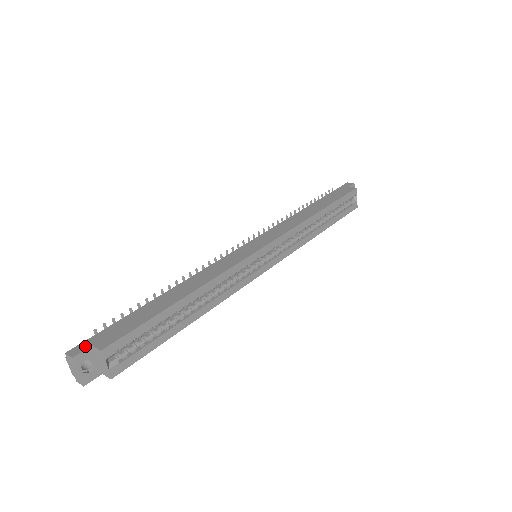
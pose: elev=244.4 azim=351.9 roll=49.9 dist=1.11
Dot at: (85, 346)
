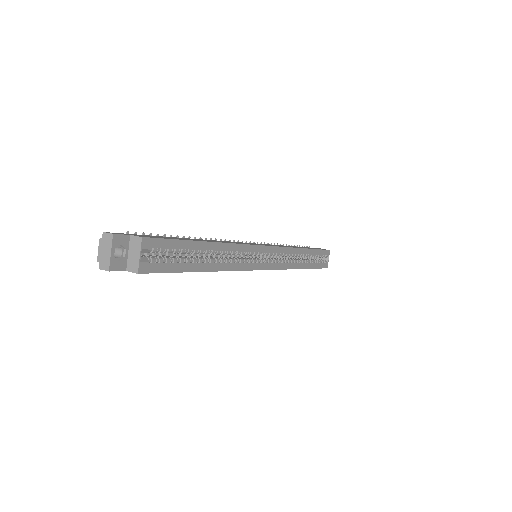
Dot at: (123, 234)
